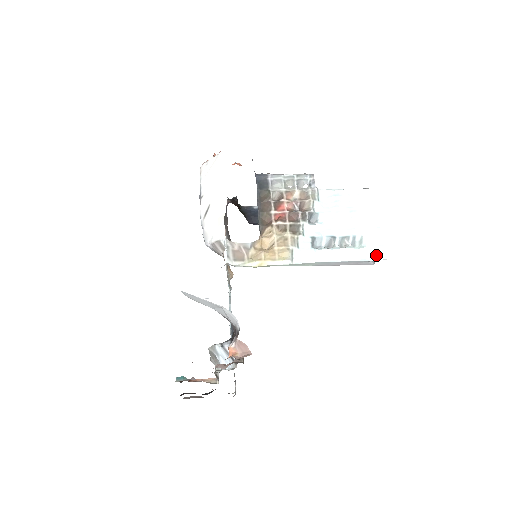
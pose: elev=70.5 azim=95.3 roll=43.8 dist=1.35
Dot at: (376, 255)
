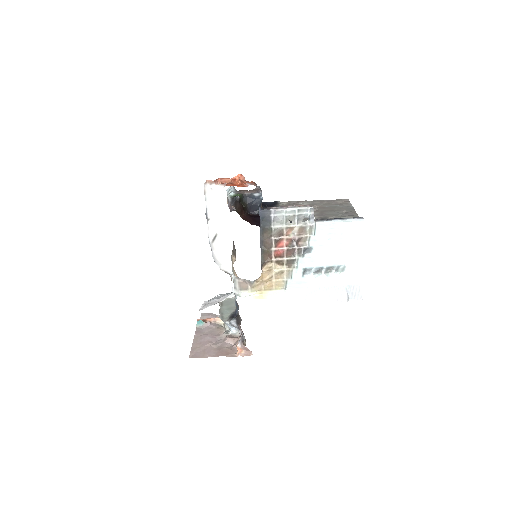
Dot at: (352, 281)
